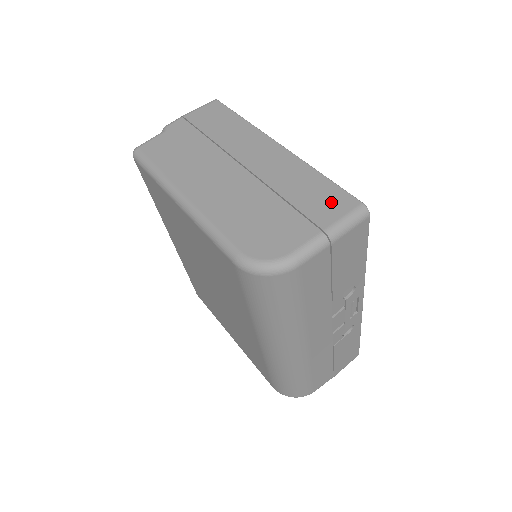
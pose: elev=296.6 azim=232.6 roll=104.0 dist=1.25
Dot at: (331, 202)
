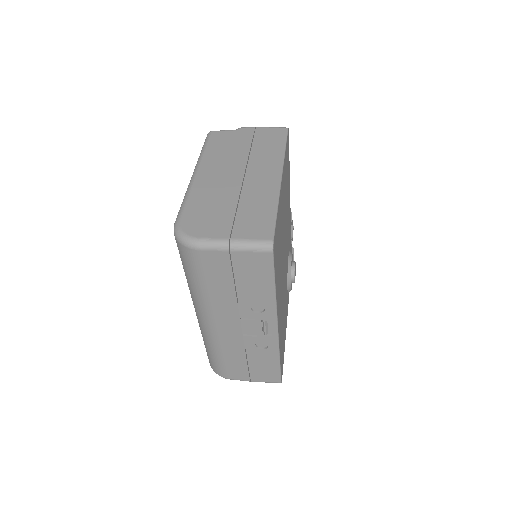
Dot at: (257, 227)
